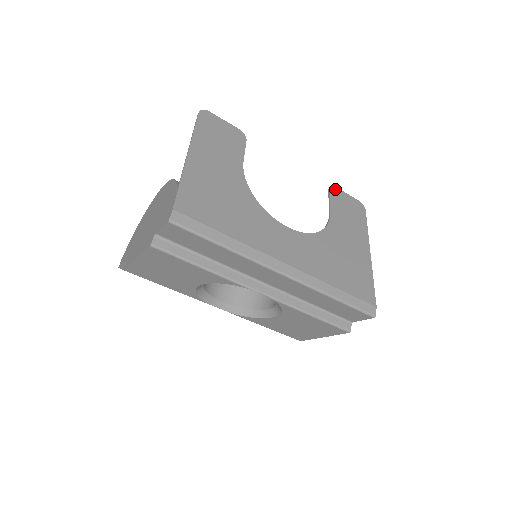
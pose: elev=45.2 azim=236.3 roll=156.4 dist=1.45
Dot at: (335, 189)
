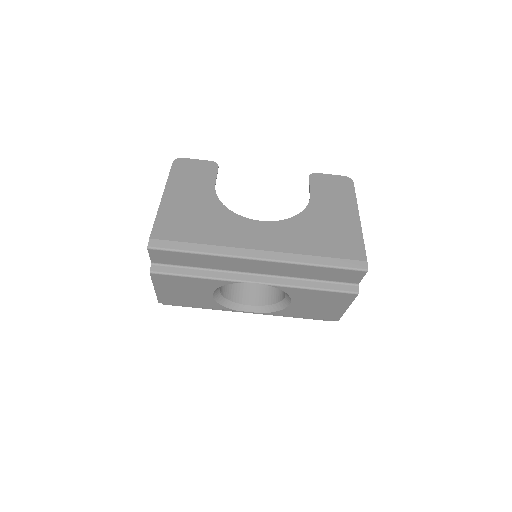
Dot at: (316, 175)
